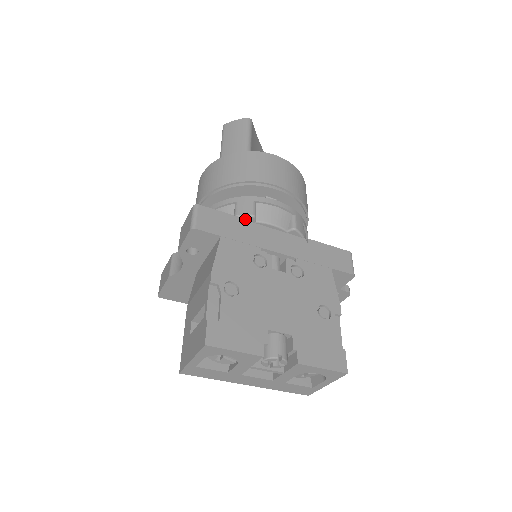
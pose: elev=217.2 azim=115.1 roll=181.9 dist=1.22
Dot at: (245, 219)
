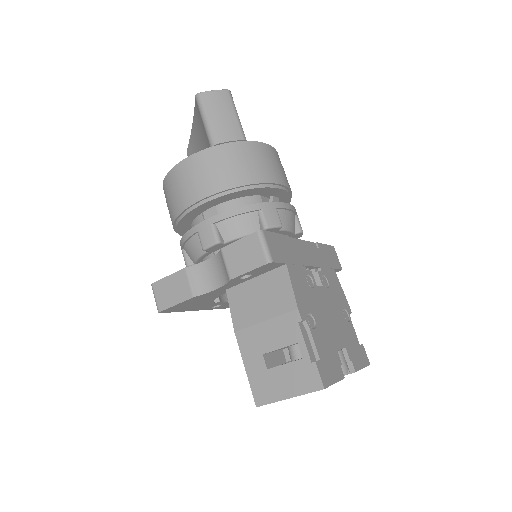
Dot at: (288, 236)
